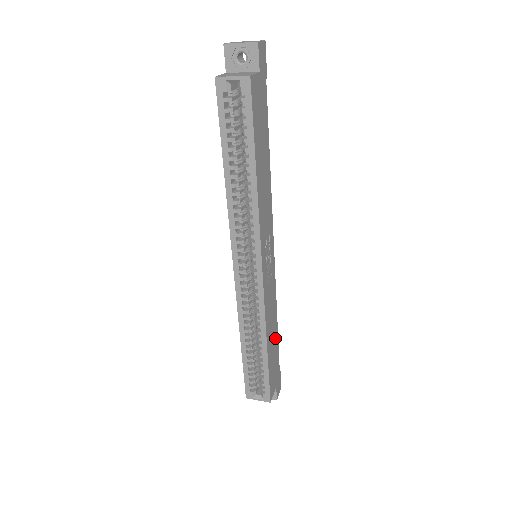
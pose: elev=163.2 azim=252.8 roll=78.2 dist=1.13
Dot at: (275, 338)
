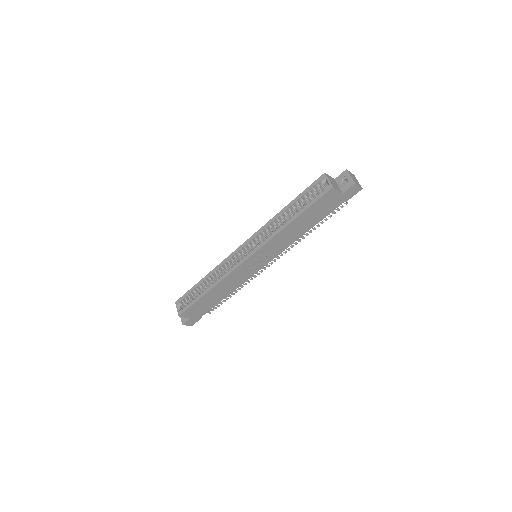
Dot at: (218, 299)
